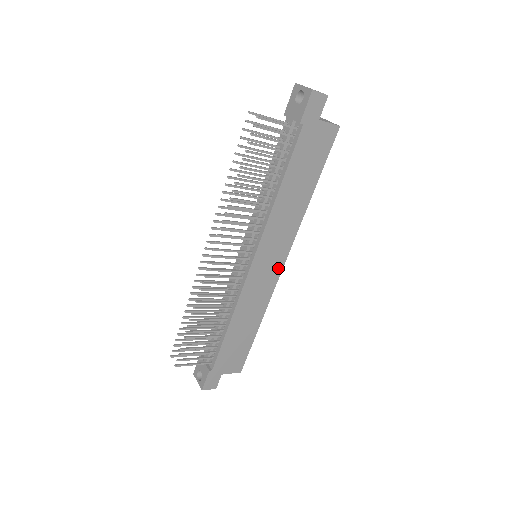
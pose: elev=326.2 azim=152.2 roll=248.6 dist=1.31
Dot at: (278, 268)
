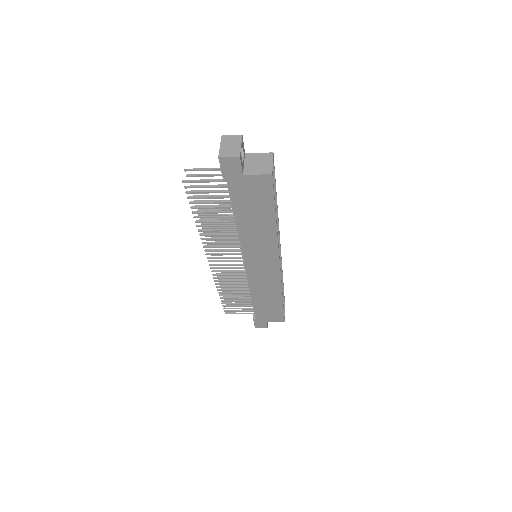
Dot at: (275, 268)
